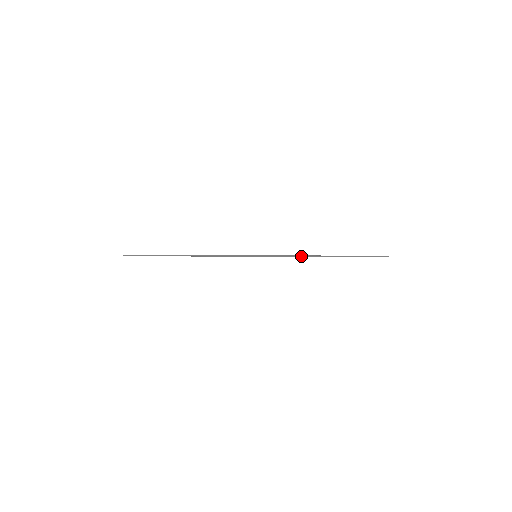
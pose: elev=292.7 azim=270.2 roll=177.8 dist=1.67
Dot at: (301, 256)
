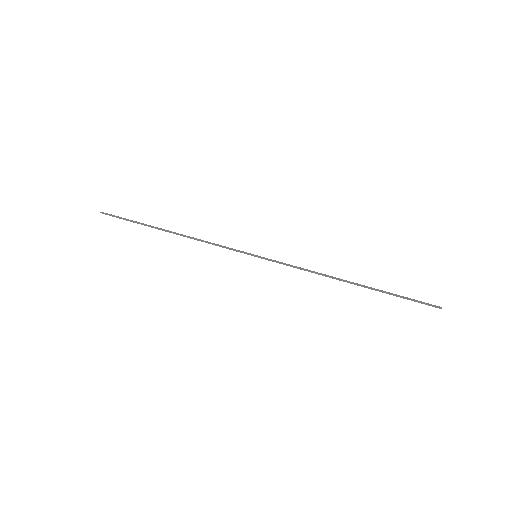
Dot at: (315, 272)
